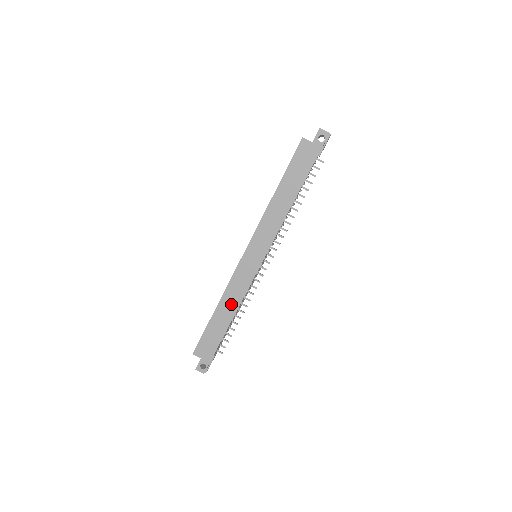
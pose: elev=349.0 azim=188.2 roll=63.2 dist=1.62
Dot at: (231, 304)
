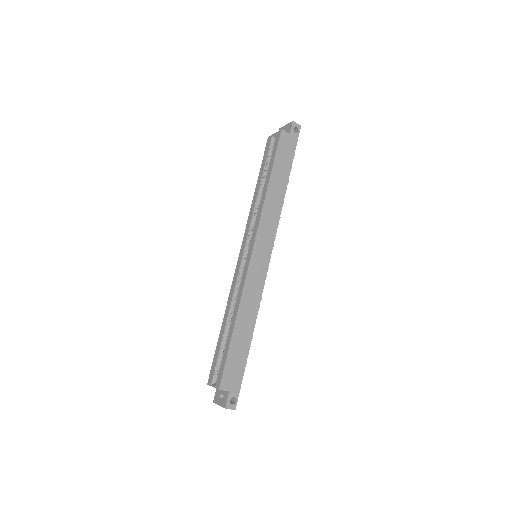
Dot at: (249, 313)
